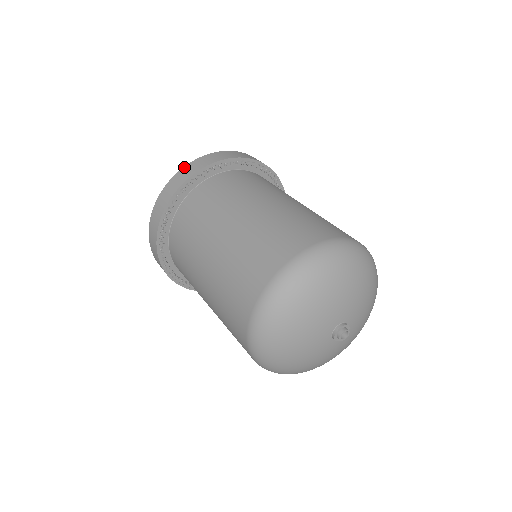
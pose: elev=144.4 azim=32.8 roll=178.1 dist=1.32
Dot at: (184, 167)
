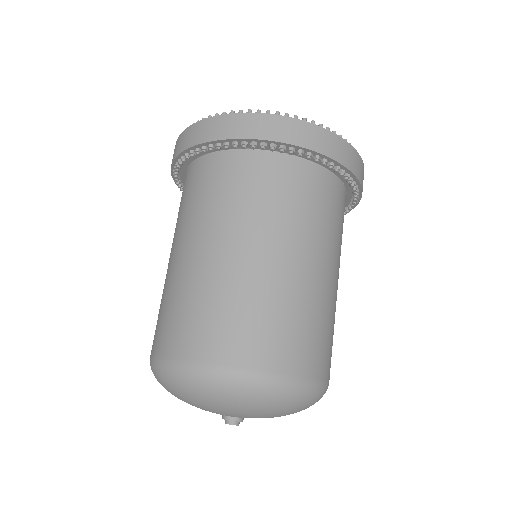
Dot at: (209, 118)
